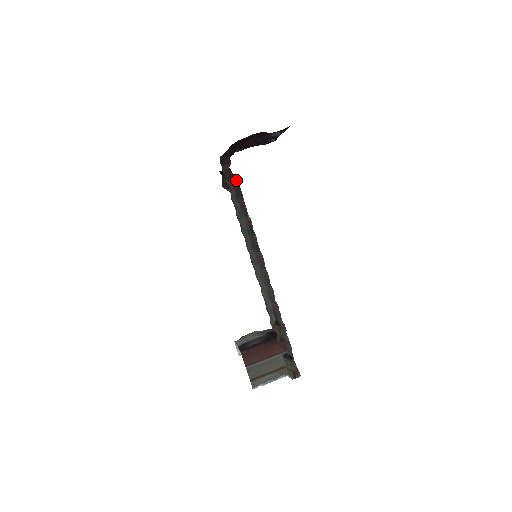
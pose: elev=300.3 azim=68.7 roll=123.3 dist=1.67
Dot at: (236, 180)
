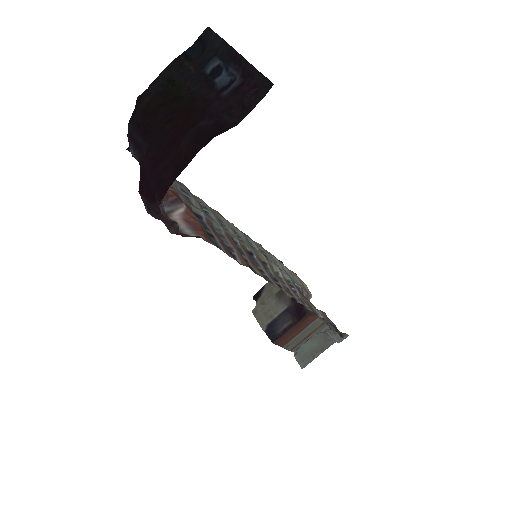
Dot at: (199, 237)
